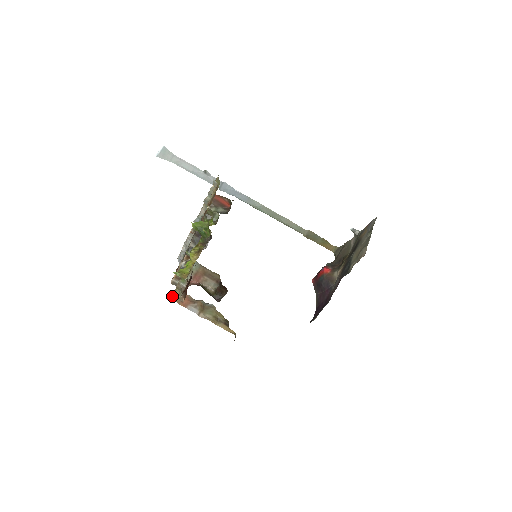
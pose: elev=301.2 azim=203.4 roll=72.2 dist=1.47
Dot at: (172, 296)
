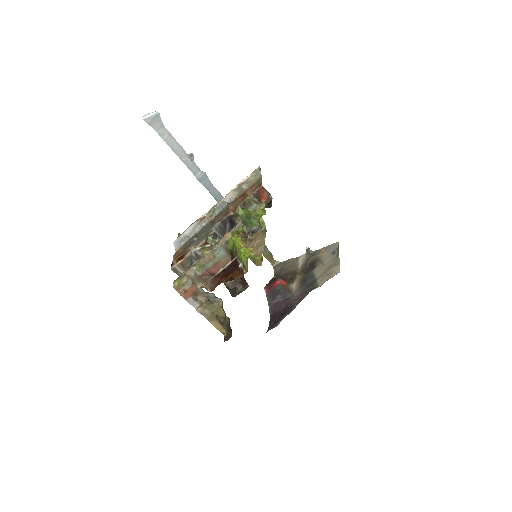
Dot at: (176, 284)
